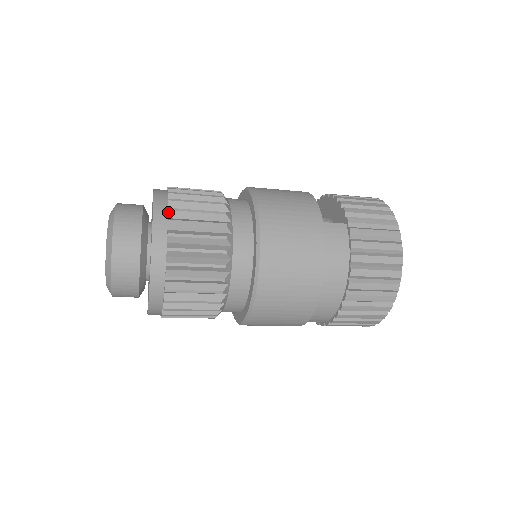
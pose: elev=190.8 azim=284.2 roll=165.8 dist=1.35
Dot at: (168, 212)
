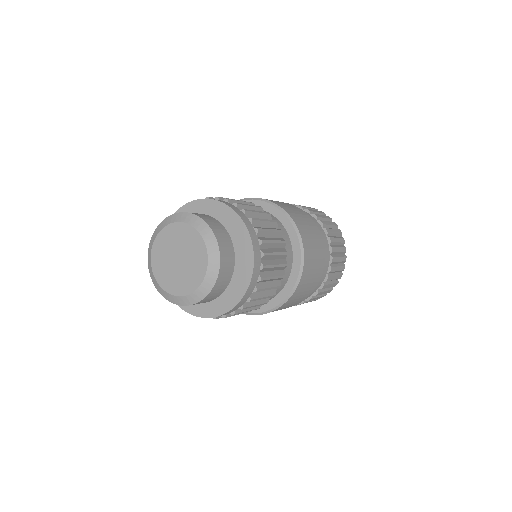
Dot at: (218, 198)
